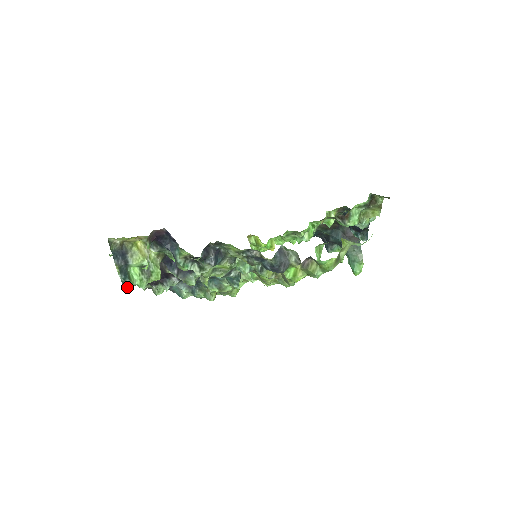
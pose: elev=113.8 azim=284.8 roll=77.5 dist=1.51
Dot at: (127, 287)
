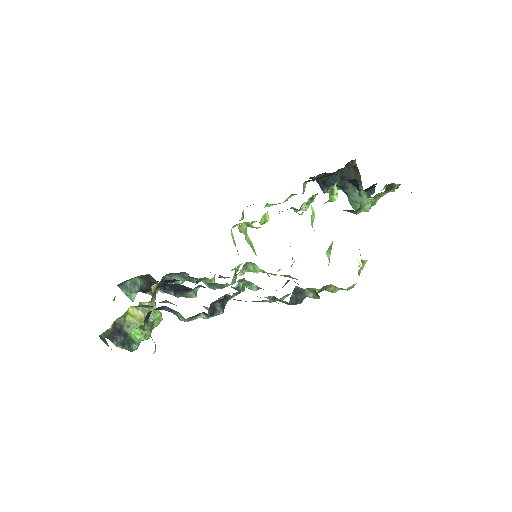
Dot at: (134, 350)
